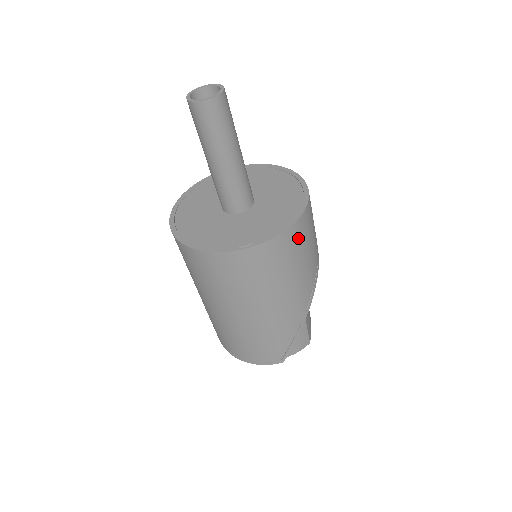
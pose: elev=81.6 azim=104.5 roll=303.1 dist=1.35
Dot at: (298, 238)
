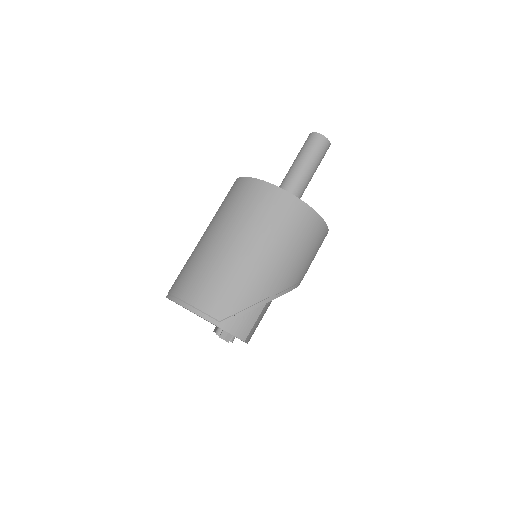
Dot at: (315, 231)
